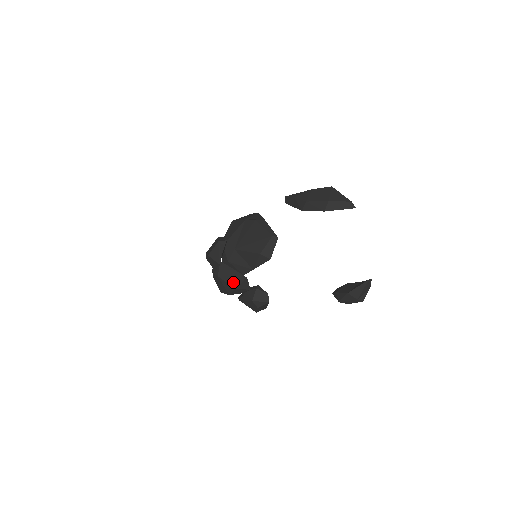
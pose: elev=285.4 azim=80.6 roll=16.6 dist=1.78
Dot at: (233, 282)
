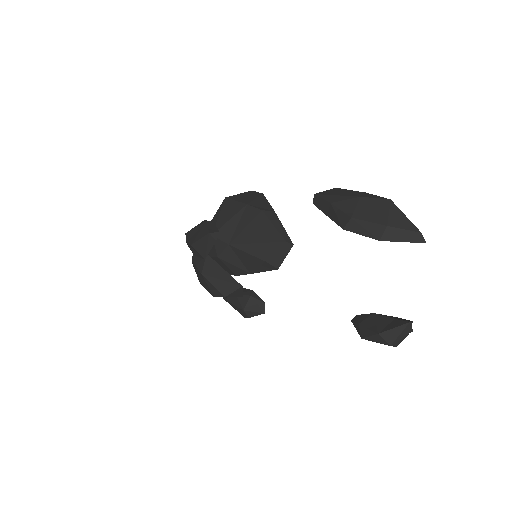
Dot at: (222, 287)
